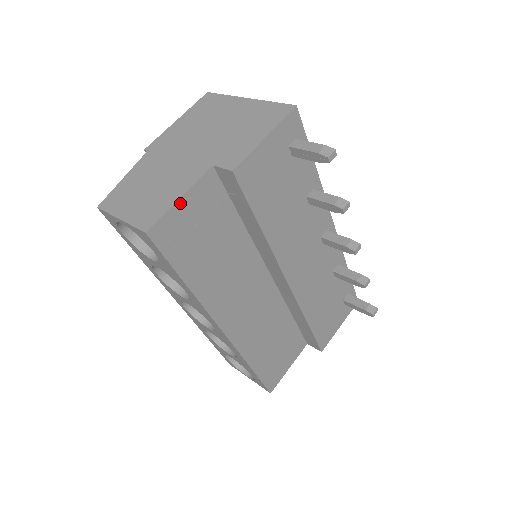
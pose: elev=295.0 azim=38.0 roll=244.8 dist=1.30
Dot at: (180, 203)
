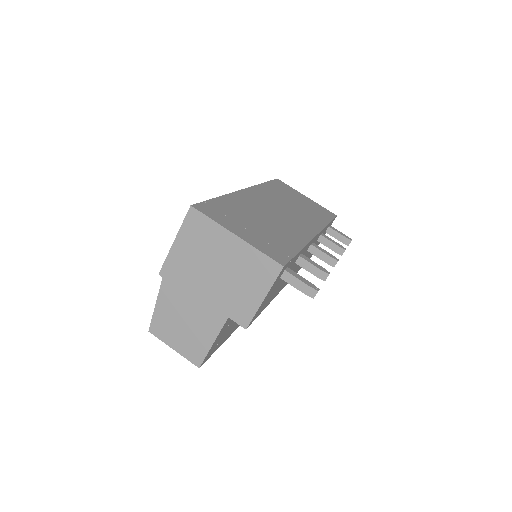
Dot at: (213, 344)
